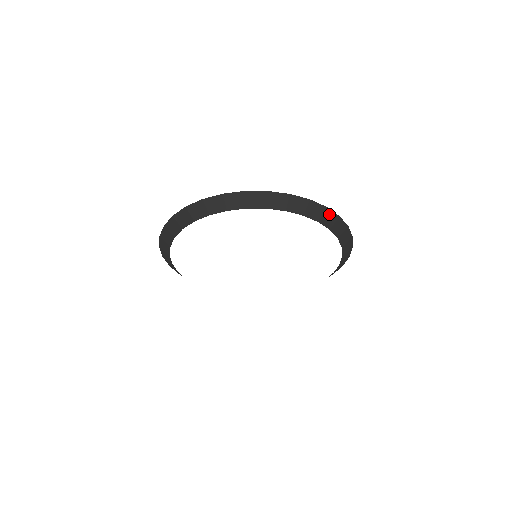
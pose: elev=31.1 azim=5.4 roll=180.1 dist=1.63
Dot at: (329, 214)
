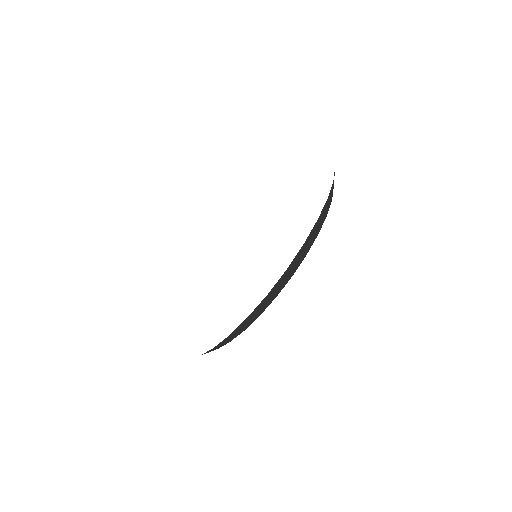
Dot at: occluded
